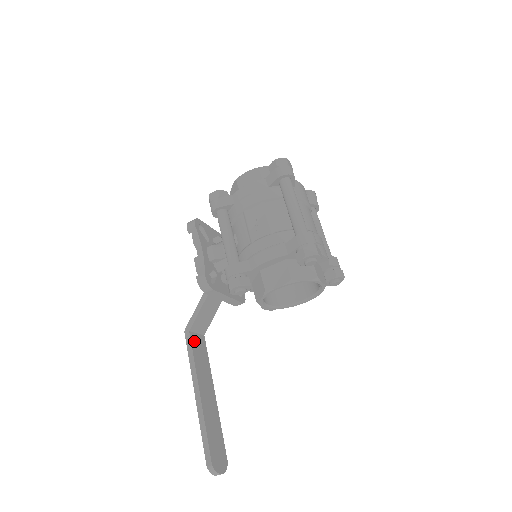
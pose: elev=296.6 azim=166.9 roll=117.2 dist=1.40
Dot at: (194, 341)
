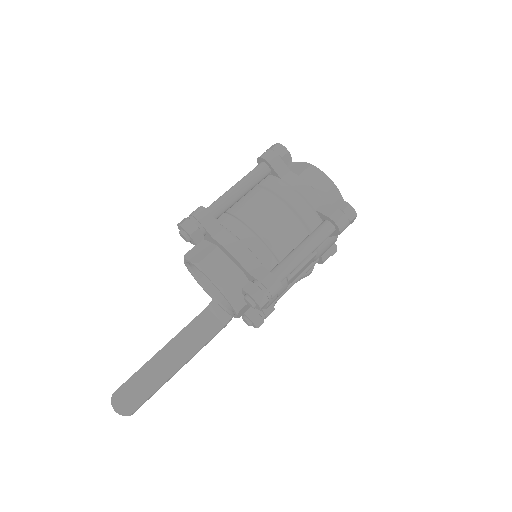
Dot at: (204, 317)
